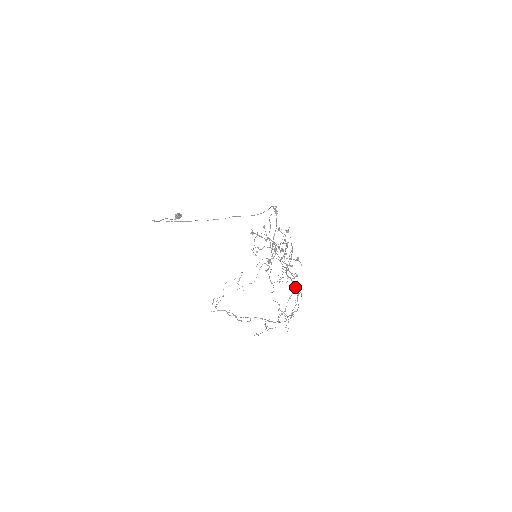
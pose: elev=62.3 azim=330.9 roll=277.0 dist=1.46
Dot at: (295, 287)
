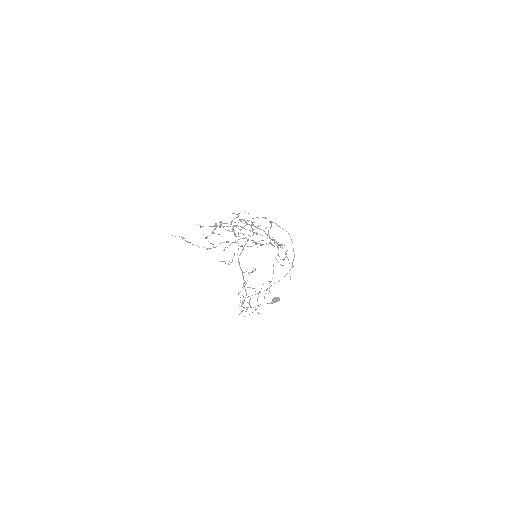
Dot at: occluded
